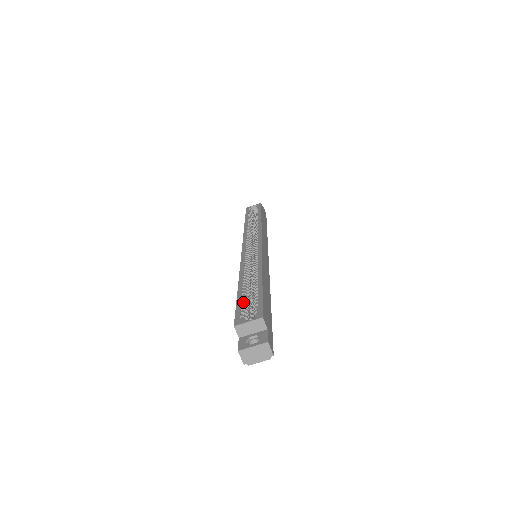
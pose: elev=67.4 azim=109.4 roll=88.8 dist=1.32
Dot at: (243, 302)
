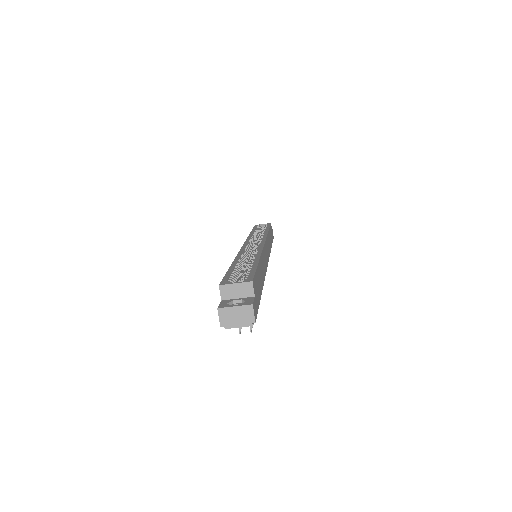
Dot at: (234, 272)
